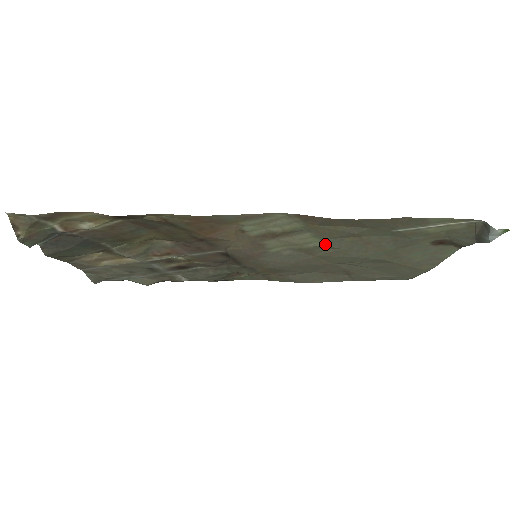
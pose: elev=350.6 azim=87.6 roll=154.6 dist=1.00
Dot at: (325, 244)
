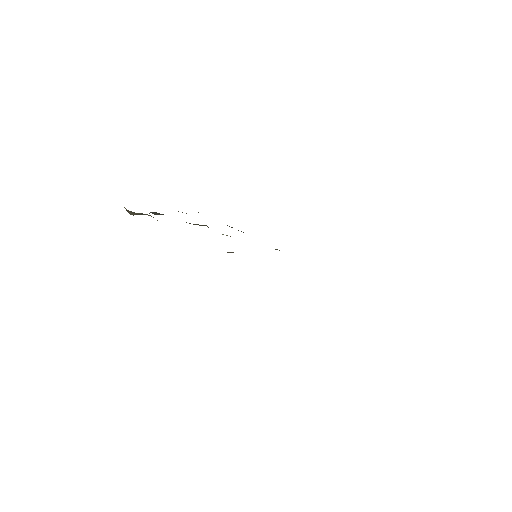
Dot at: occluded
